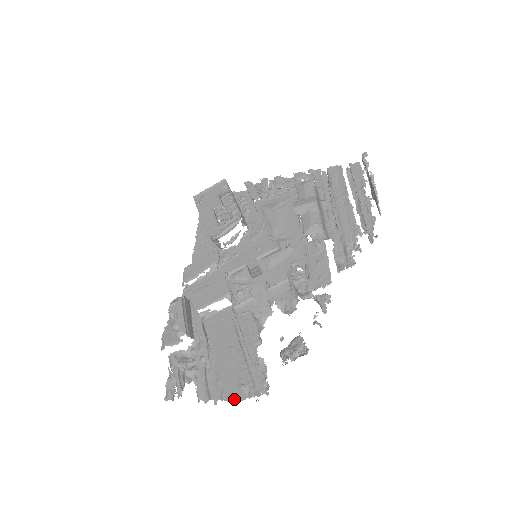
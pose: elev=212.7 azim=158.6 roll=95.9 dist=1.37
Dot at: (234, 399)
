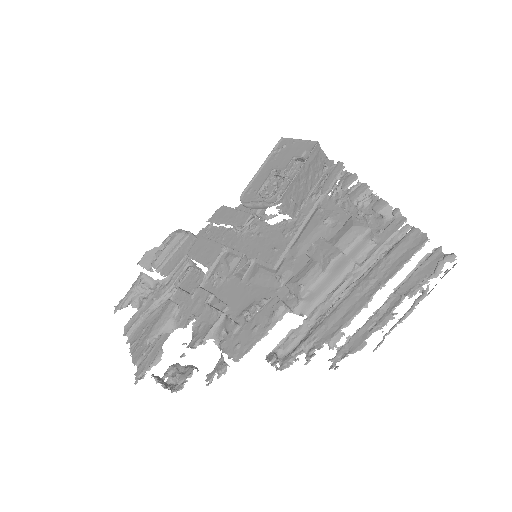
Dot at: (133, 355)
